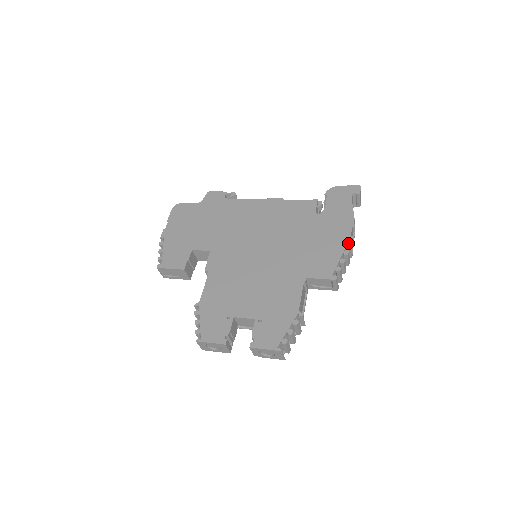
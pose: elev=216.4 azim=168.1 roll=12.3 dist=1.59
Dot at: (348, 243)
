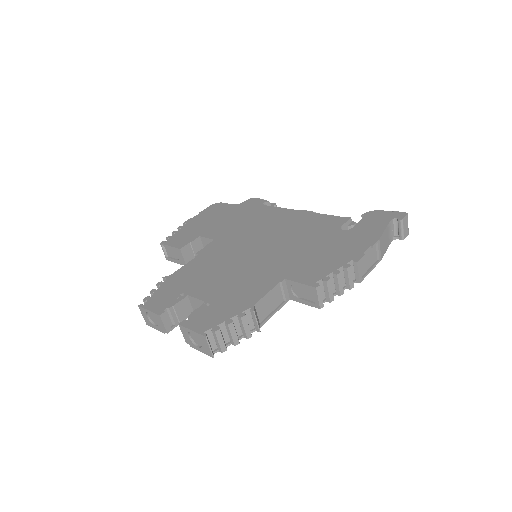
Dot at: (355, 258)
